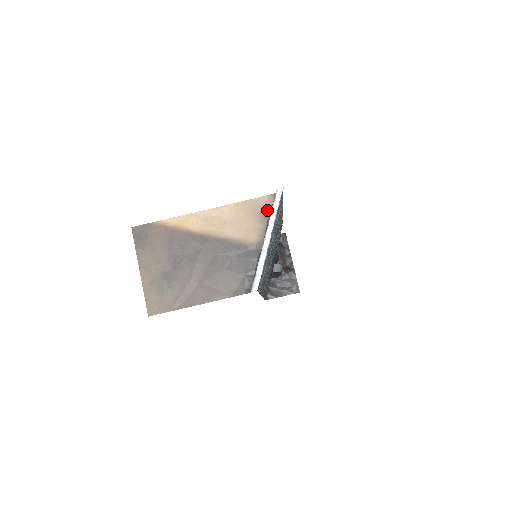
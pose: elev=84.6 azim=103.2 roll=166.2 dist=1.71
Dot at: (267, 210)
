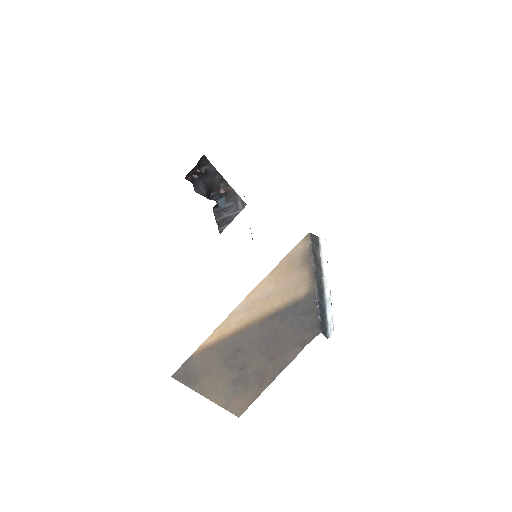
Dot at: (307, 255)
